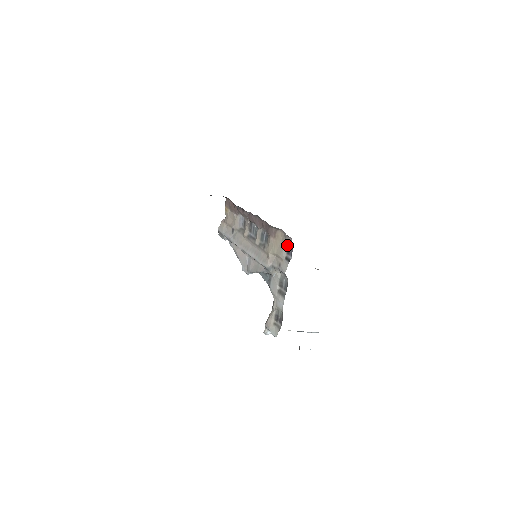
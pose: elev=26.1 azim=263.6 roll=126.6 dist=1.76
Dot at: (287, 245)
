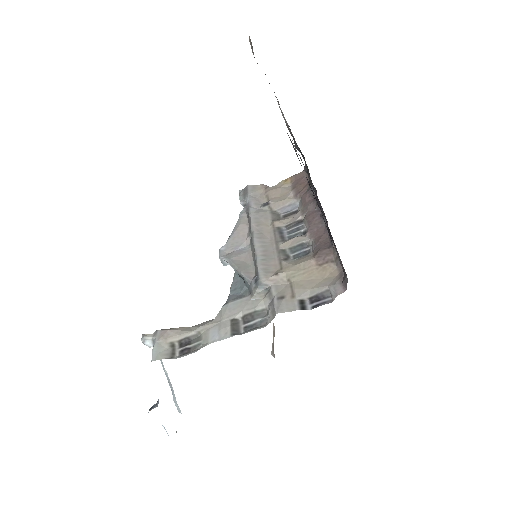
Dot at: (325, 290)
